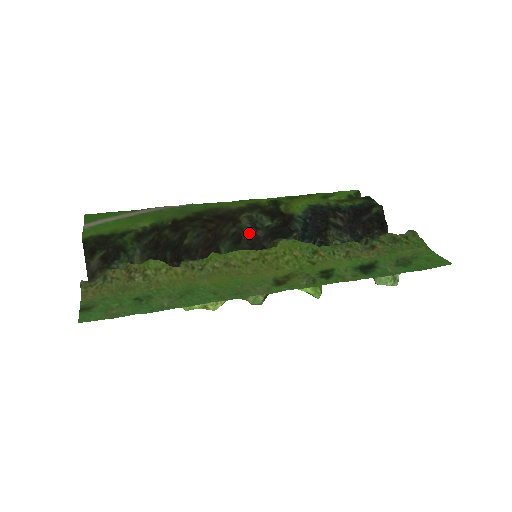
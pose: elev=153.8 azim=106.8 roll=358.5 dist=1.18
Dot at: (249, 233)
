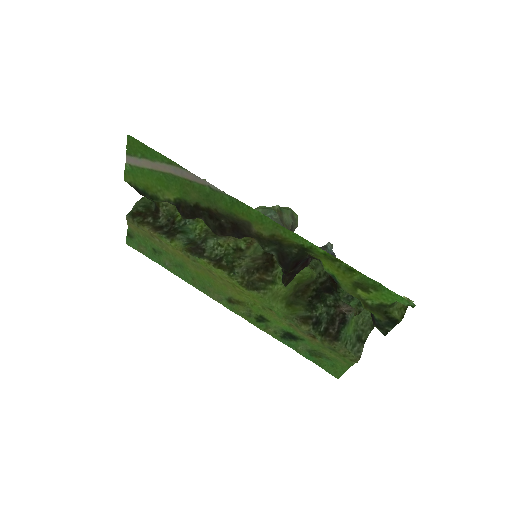
Dot at: occluded
